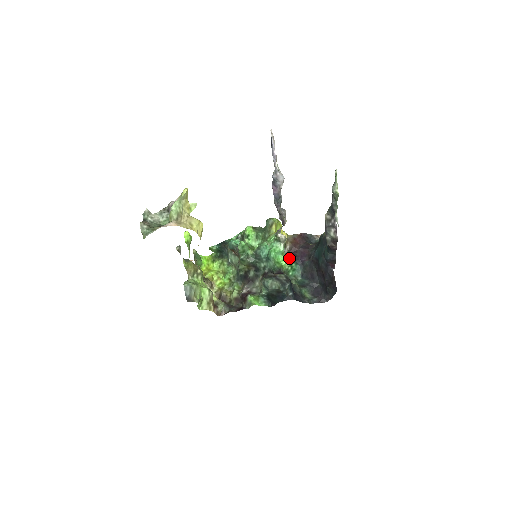
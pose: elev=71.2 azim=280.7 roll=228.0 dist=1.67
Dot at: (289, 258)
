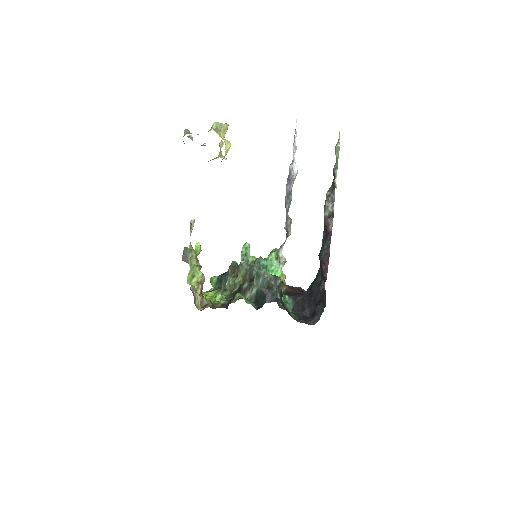
Dot at: (283, 293)
